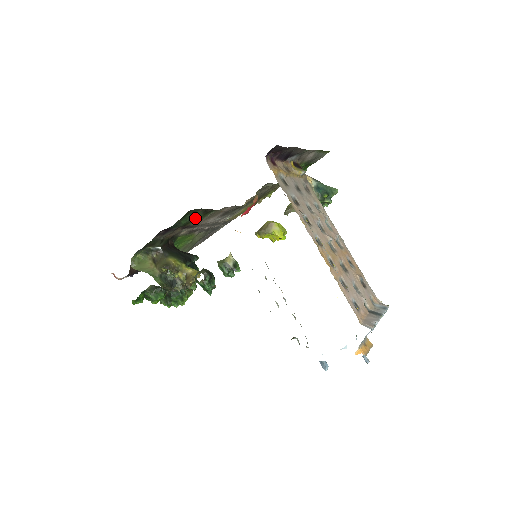
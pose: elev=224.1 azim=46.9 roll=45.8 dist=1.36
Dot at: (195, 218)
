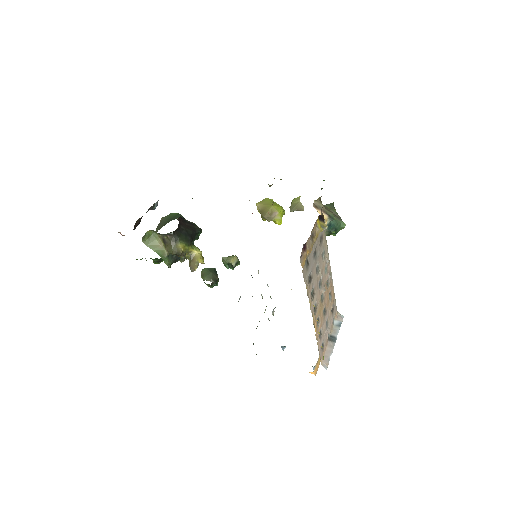
Dot at: occluded
